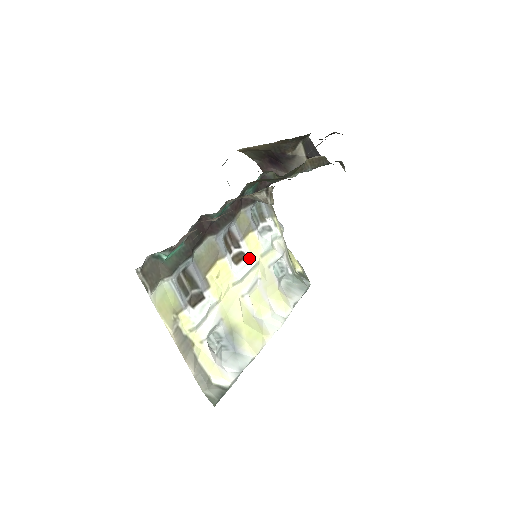
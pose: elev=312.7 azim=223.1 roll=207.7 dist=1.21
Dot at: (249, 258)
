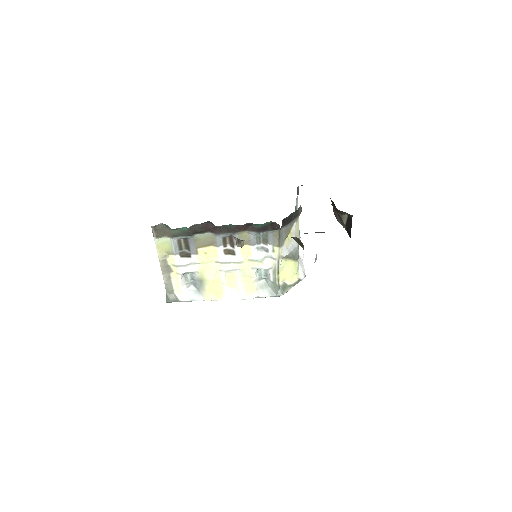
Dot at: (237, 256)
